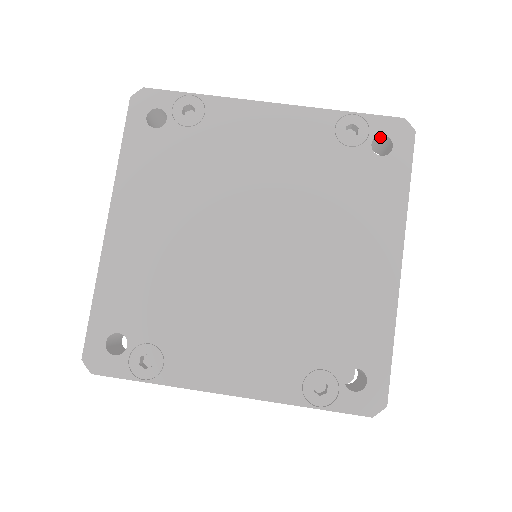
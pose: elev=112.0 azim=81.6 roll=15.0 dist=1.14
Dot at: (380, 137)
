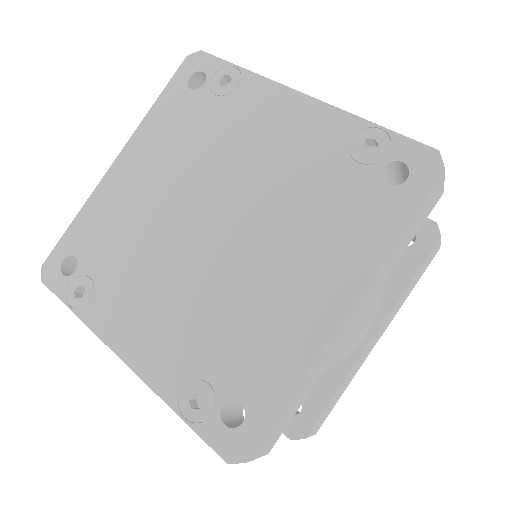
Dot at: (401, 164)
